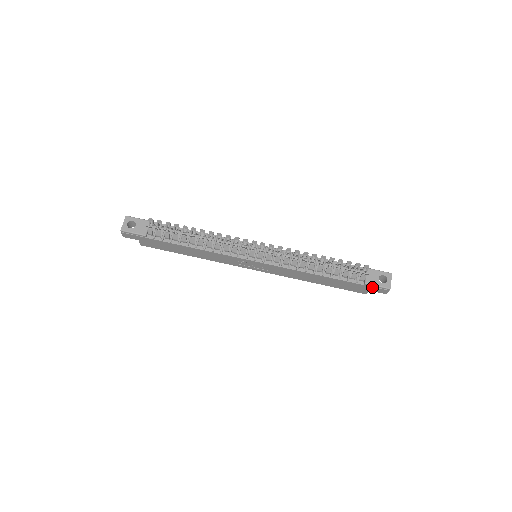
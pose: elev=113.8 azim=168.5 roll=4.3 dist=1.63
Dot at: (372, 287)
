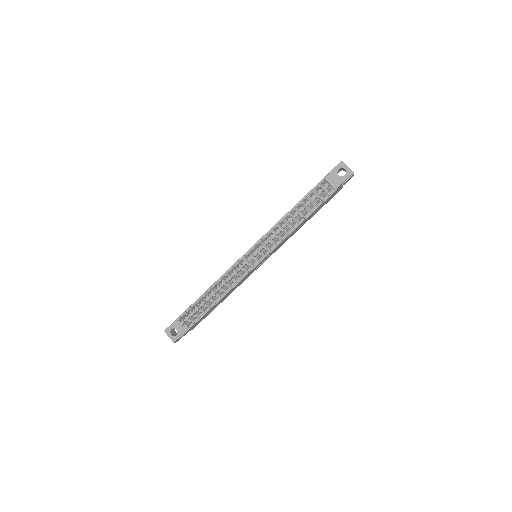
Dot at: (342, 185)
